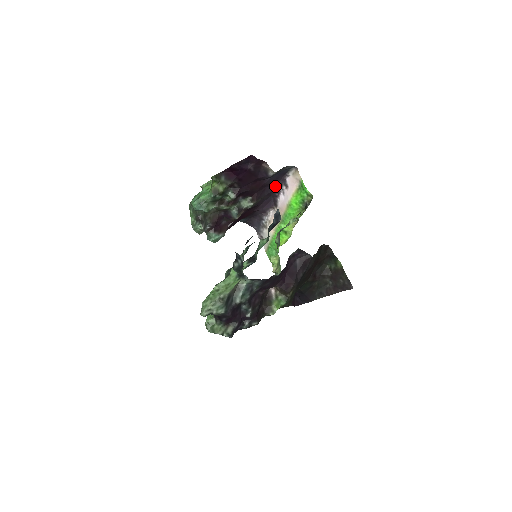
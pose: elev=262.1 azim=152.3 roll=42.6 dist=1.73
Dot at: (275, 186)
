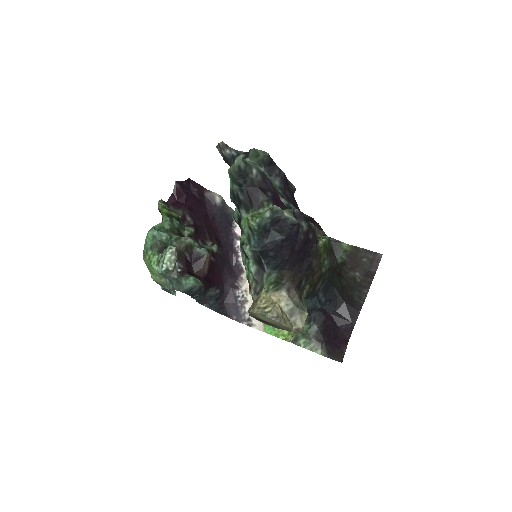
Dot at: (228, 244)
